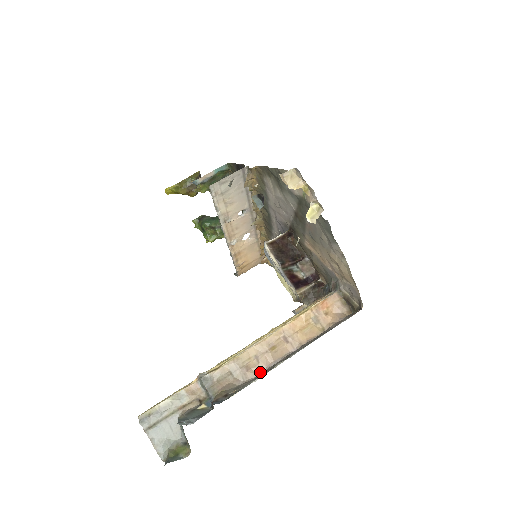
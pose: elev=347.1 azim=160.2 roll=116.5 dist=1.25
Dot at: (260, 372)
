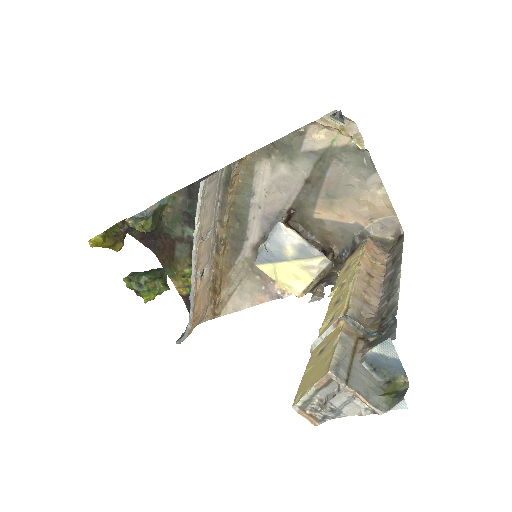
Dot at: (377, 304)
